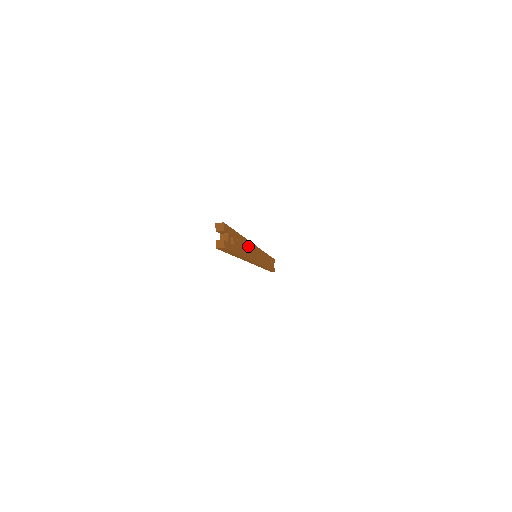
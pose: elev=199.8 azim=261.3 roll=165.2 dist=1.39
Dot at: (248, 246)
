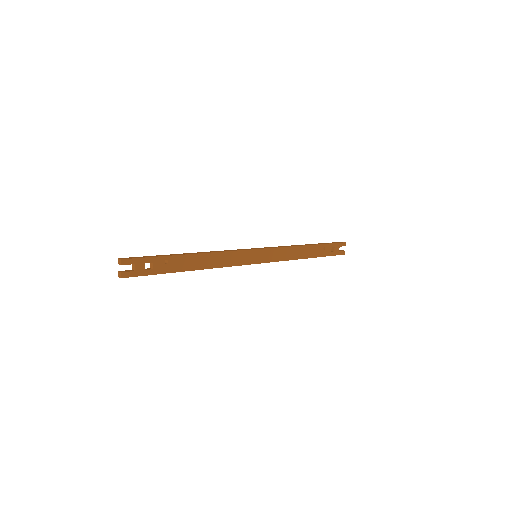
Dot at: (212, 257)
